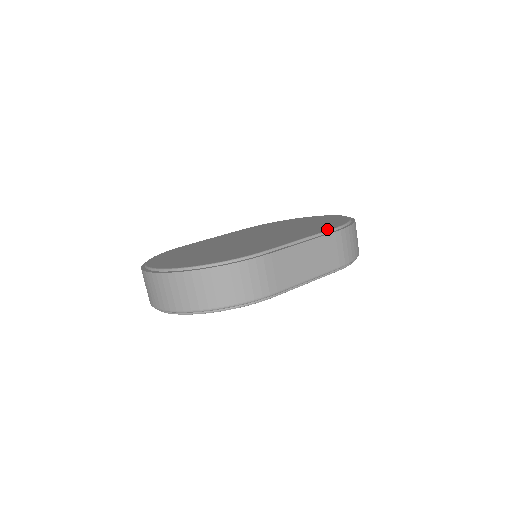
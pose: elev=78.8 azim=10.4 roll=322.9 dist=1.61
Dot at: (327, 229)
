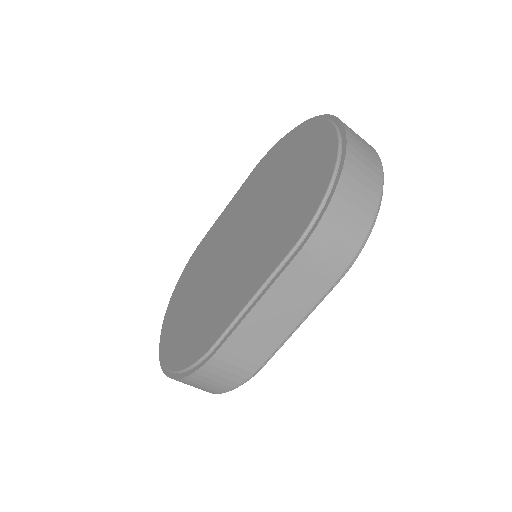
Dot at: (286, 250)
